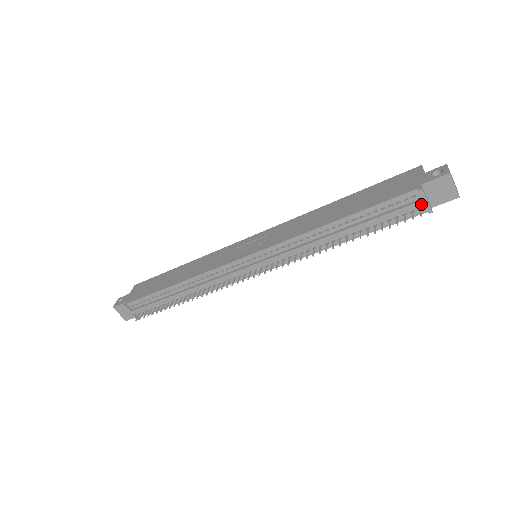
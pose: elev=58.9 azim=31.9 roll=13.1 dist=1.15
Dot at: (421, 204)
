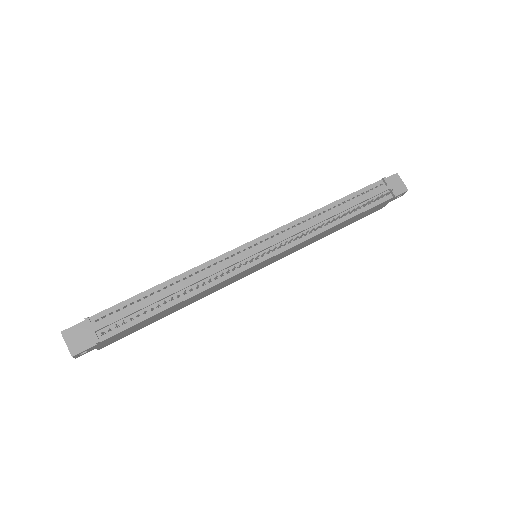
Dot at: (388, 188)
